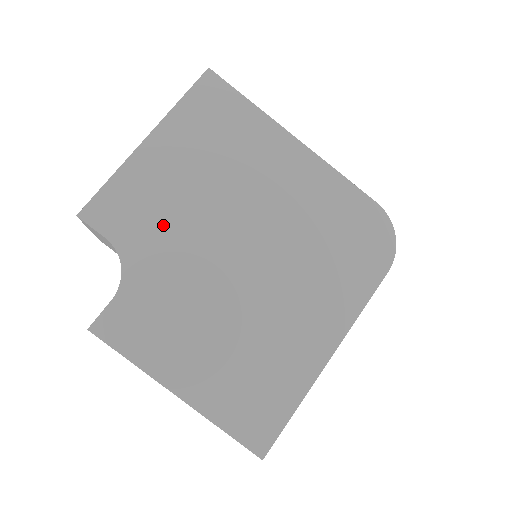
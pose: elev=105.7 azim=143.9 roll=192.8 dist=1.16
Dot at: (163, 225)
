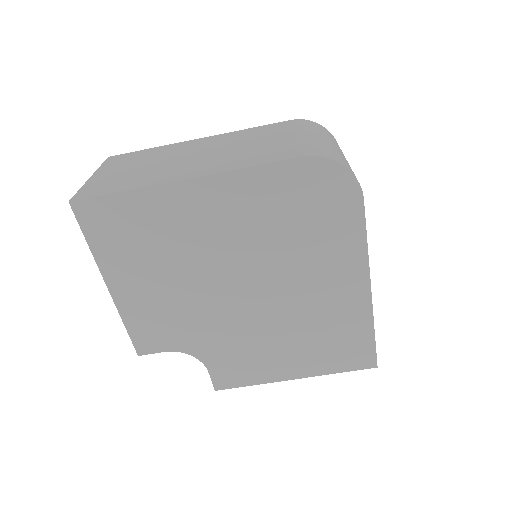
Dot at: (183, 319)
